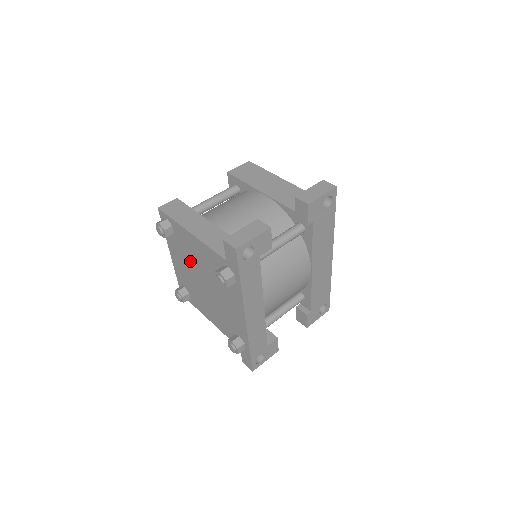
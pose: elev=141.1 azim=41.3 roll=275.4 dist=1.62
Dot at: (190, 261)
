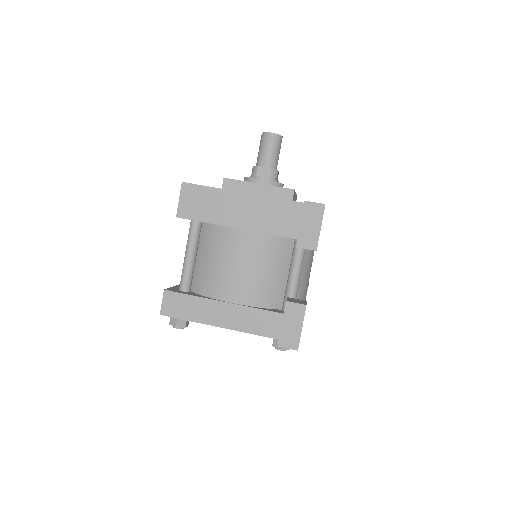
Dot at: occluded
